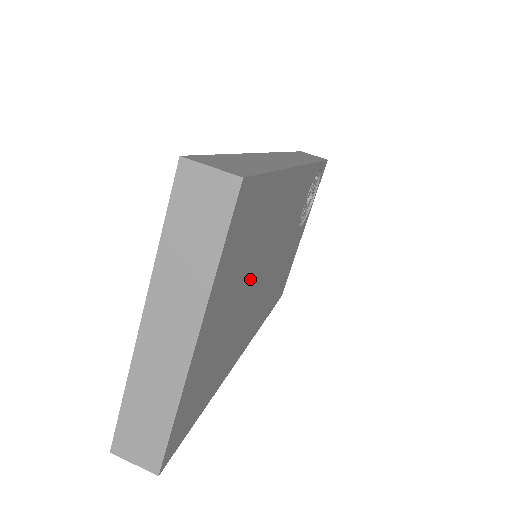
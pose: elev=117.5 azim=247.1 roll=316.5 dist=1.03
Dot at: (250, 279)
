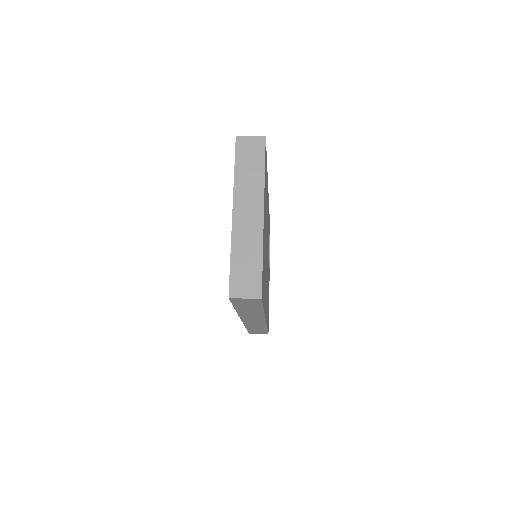
Dot at: occluded
